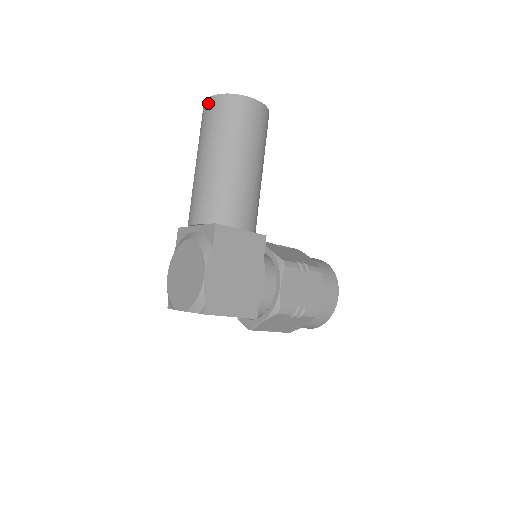
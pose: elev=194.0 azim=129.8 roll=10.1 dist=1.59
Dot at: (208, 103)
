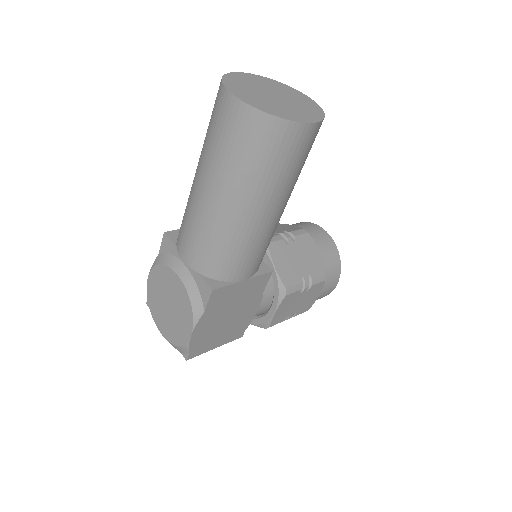
Dot at: (229, 105)
